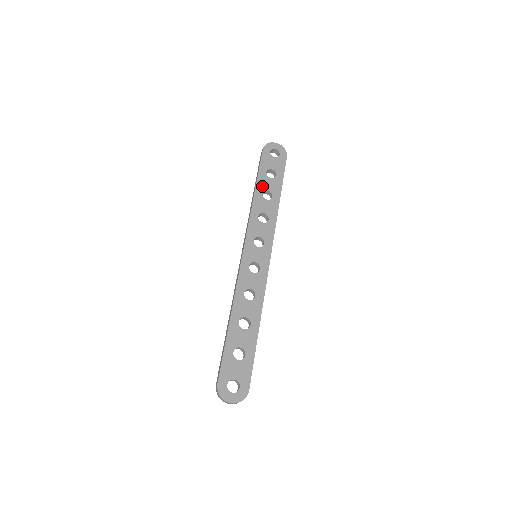
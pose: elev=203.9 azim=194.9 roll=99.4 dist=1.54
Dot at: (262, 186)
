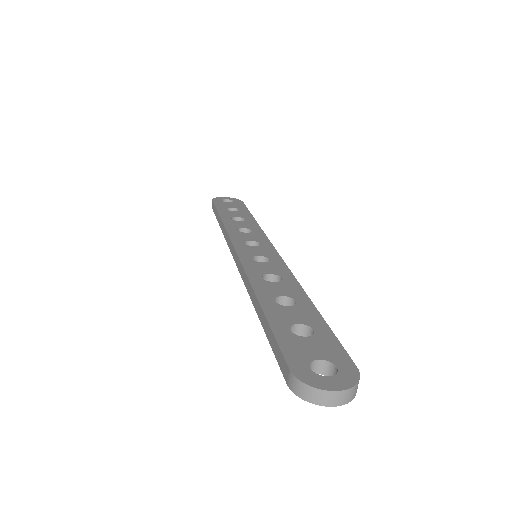
Dot at: (227, 215)
